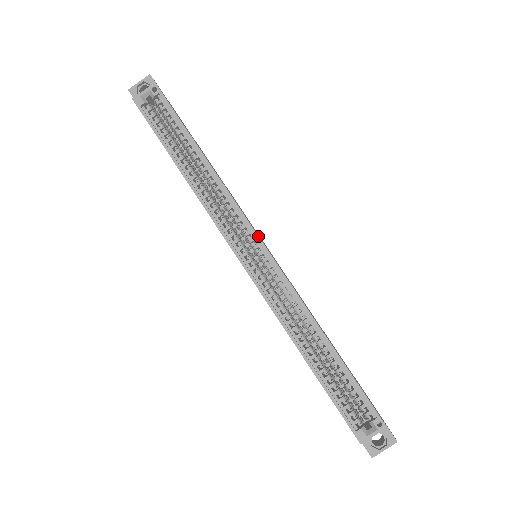
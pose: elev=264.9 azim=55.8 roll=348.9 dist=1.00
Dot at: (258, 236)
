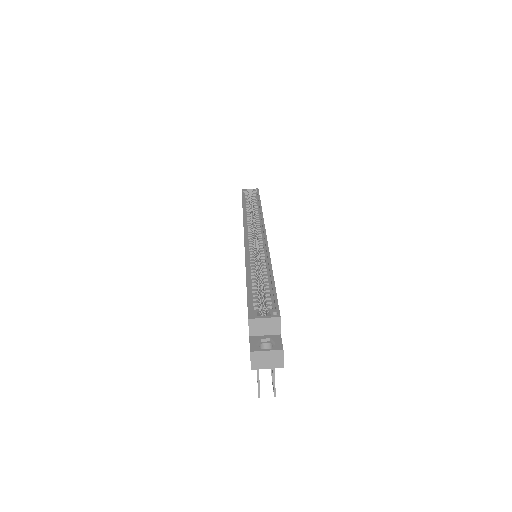
Dot at: (265, 229)
